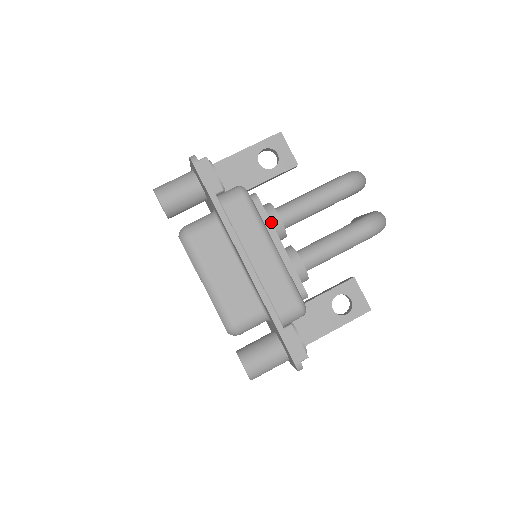
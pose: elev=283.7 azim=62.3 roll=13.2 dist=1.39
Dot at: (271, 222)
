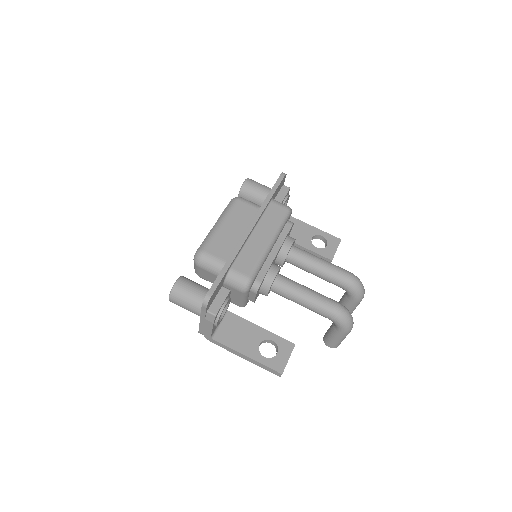
Dot at: (285, 238)
